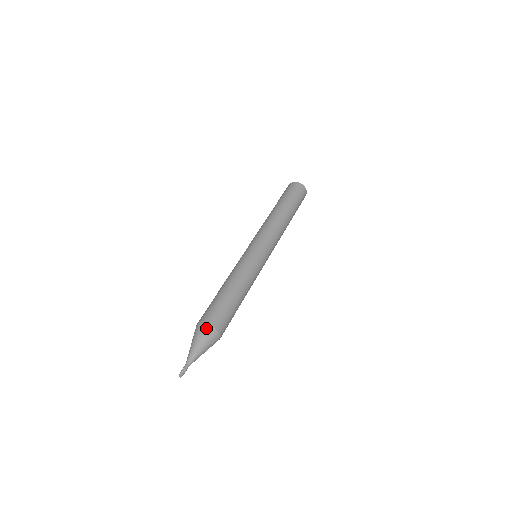
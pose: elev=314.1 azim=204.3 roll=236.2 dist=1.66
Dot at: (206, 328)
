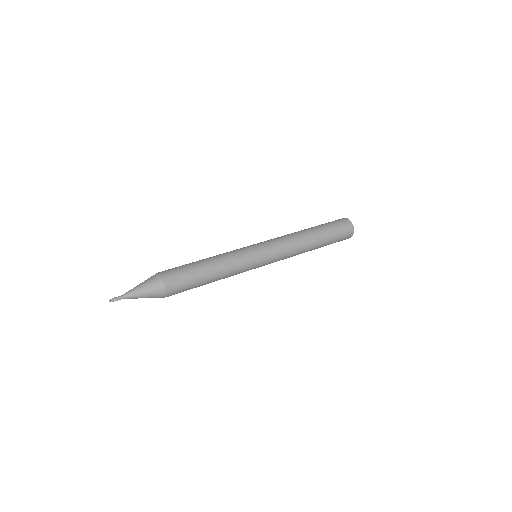
Dot at: (157, 278)
